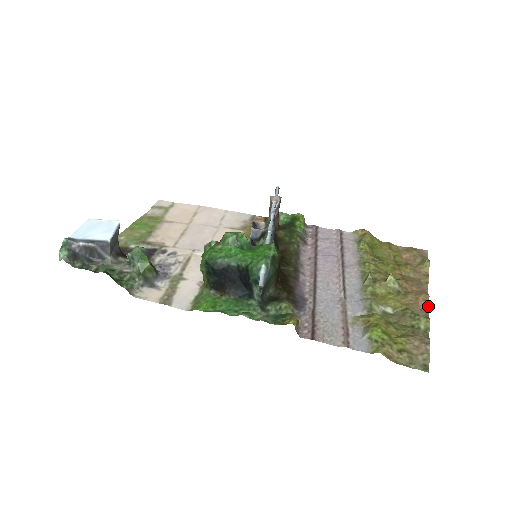
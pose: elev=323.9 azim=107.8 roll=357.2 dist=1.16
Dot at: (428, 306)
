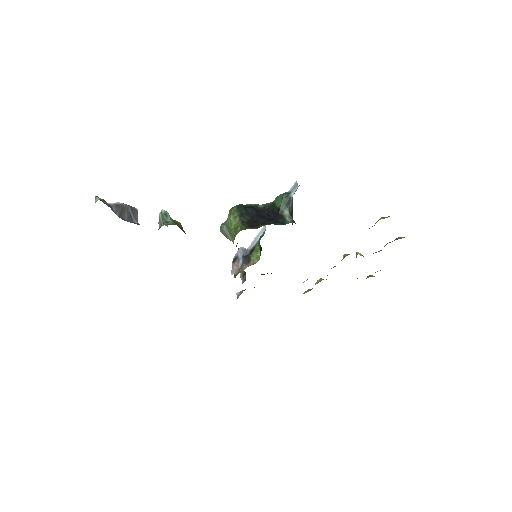
Dot at: occluded
